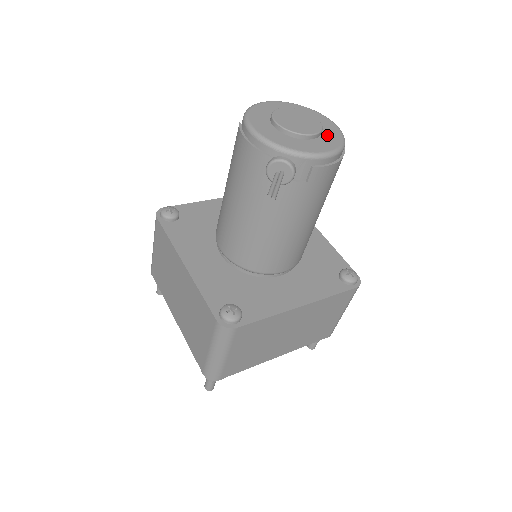
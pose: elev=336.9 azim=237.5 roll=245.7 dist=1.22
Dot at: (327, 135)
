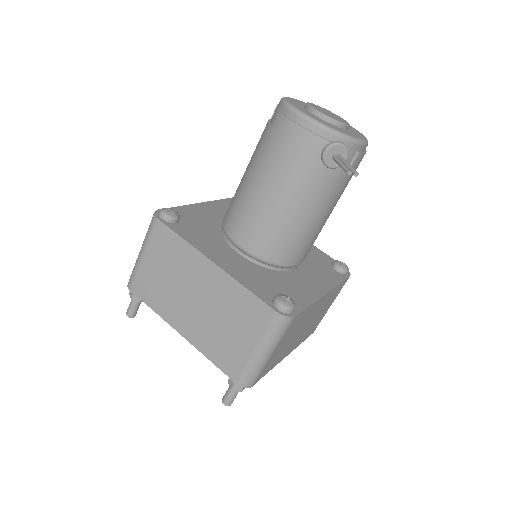
Dot at: (351, 128)
